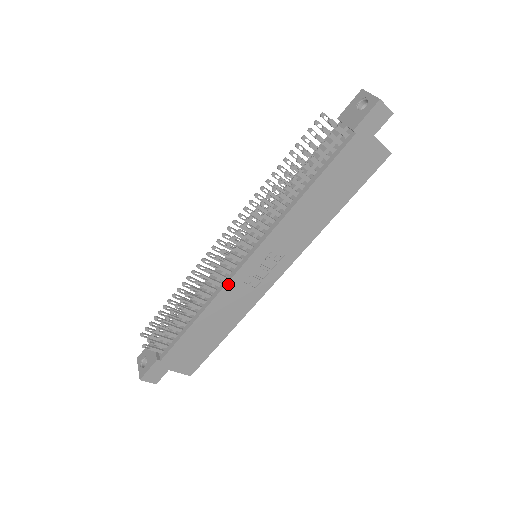
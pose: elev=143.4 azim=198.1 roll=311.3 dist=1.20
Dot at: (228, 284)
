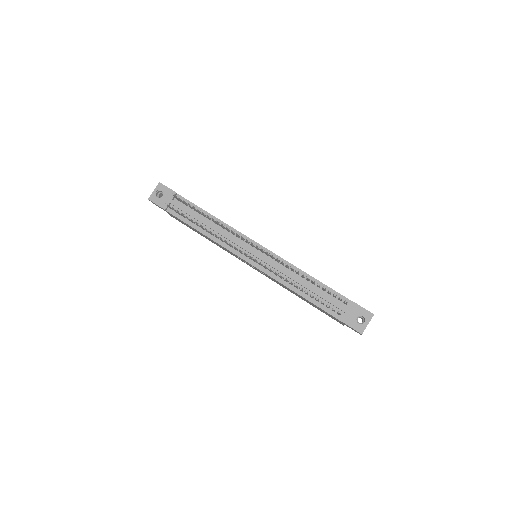
Dot at: (229, 250)
